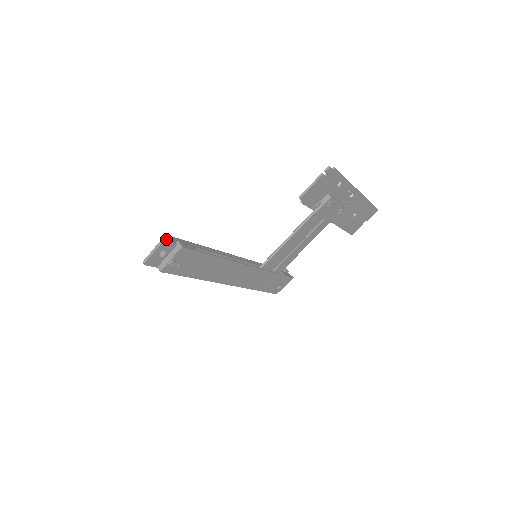
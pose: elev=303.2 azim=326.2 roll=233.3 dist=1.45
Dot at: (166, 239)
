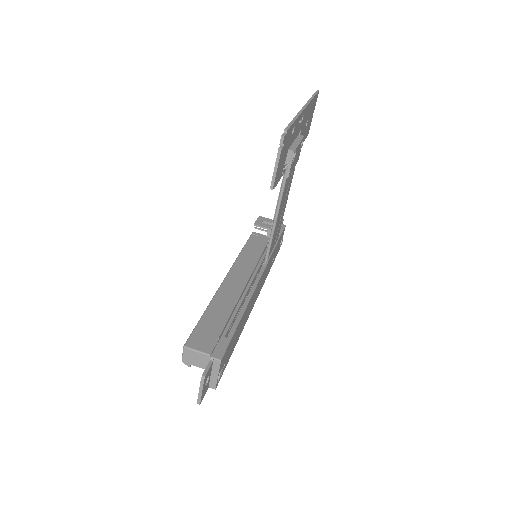
Dot at: (188, 351)
